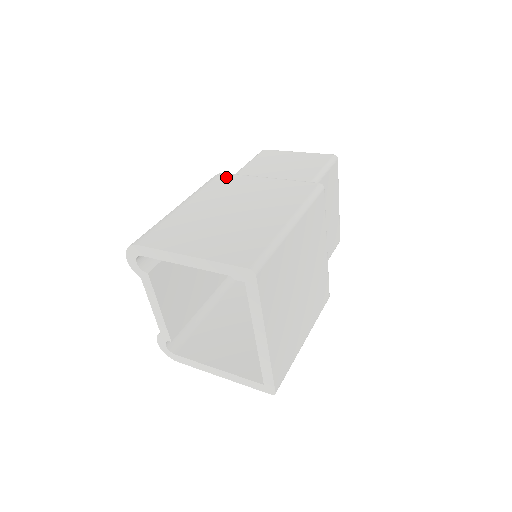
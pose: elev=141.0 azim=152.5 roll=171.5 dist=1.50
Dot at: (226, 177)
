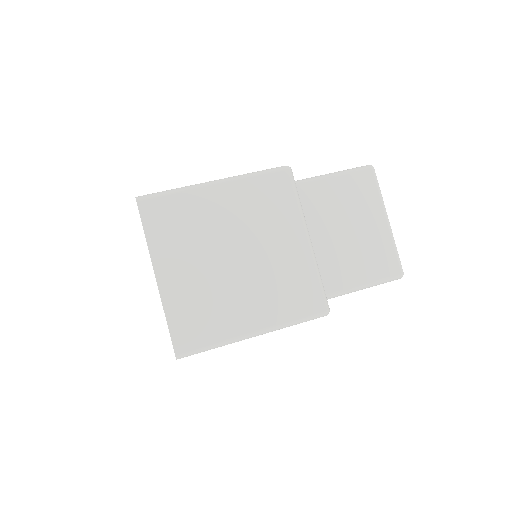
Dot at: occluded
